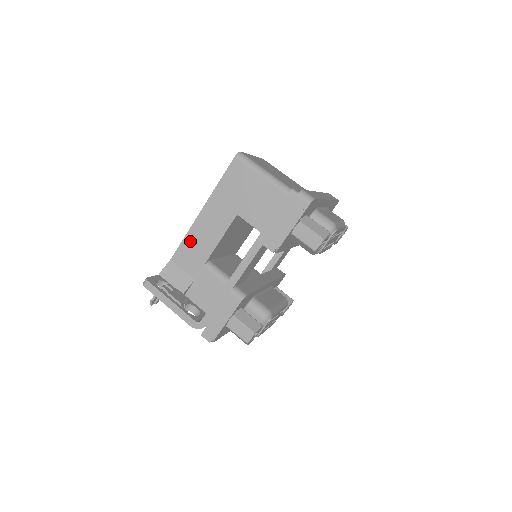
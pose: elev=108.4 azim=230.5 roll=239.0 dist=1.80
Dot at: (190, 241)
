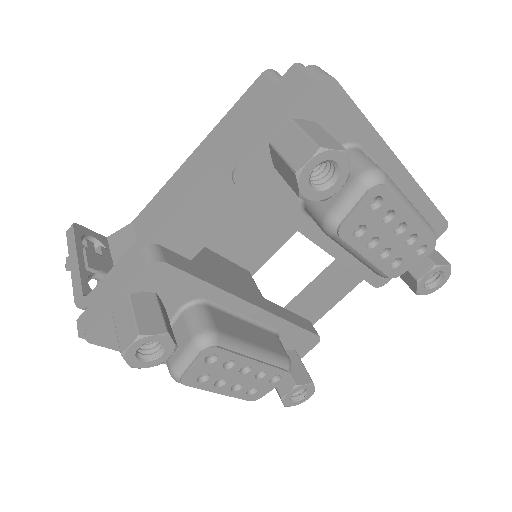
Dot at: (163, 196)
